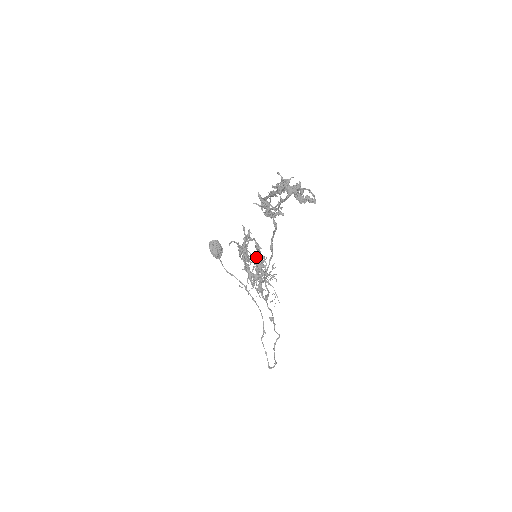
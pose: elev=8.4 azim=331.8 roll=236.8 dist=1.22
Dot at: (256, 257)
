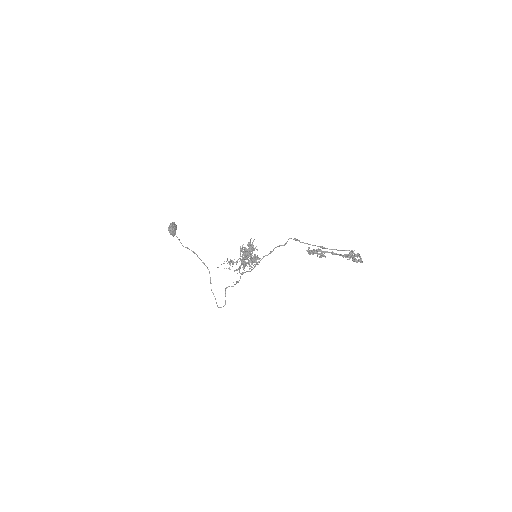
Dot at: occluded
